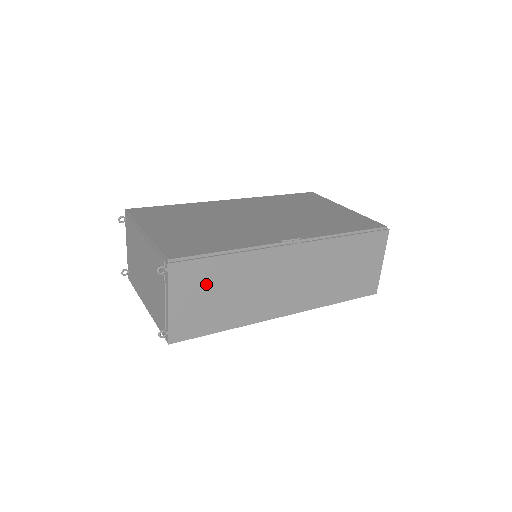
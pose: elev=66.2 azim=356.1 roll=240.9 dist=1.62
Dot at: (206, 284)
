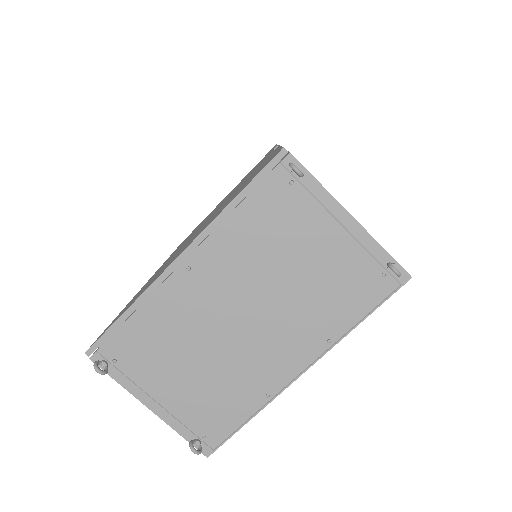
Dot at: occluded
